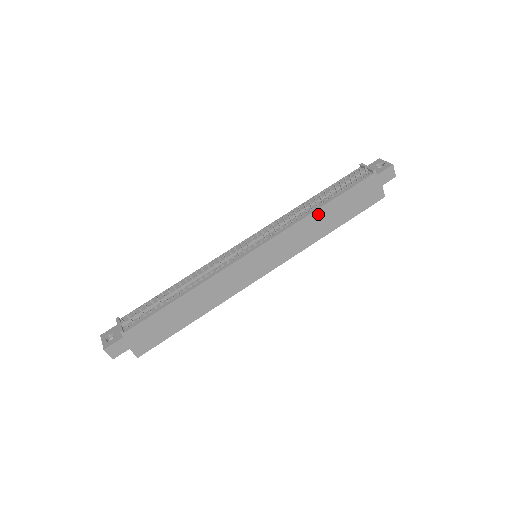
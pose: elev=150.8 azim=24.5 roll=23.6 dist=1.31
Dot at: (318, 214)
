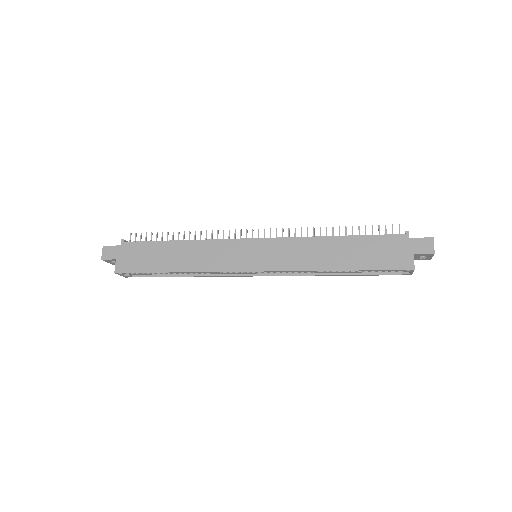
Dot at: (328, 242)
